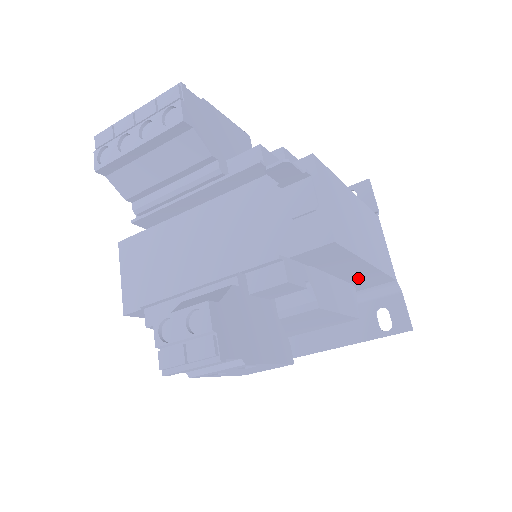
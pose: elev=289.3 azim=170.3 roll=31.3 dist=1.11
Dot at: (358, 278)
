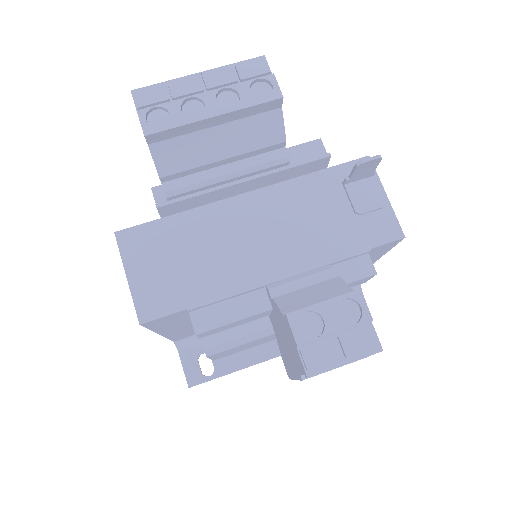
Dot at: occluded
